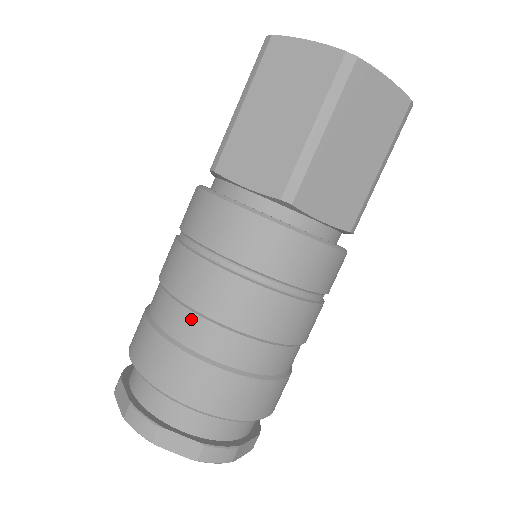
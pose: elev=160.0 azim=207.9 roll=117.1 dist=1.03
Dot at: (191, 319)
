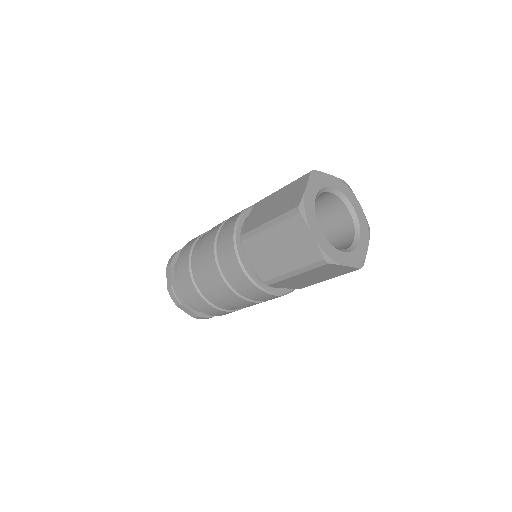
Dot at: (206, 286)
